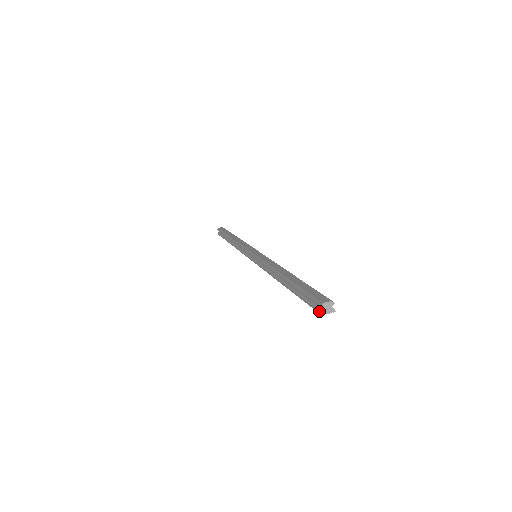
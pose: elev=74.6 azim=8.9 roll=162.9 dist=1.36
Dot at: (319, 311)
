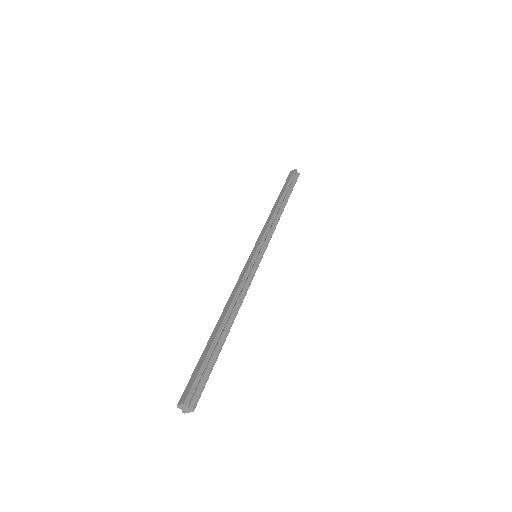
Dot at: occluded
